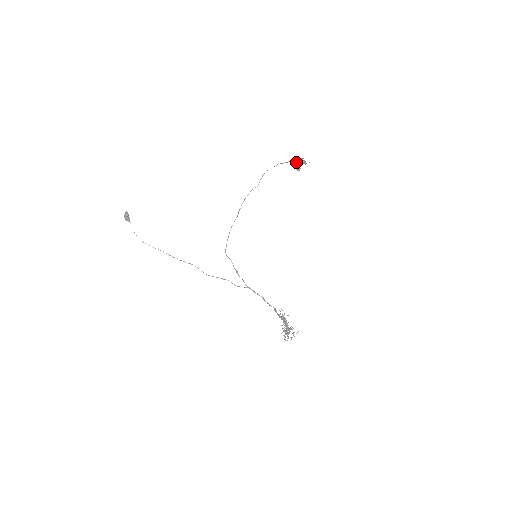
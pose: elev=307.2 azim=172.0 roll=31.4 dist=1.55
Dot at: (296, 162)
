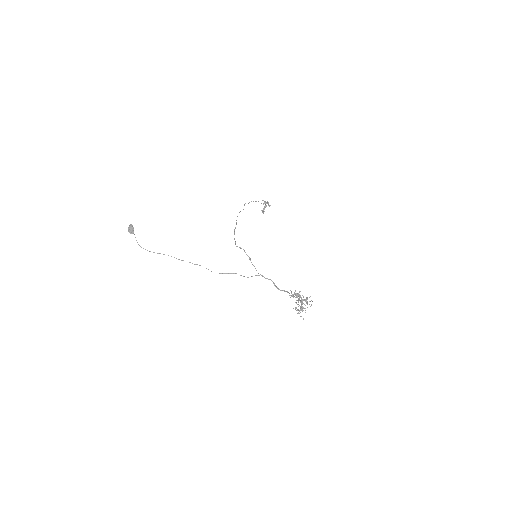
Dot at: (263, 204)
